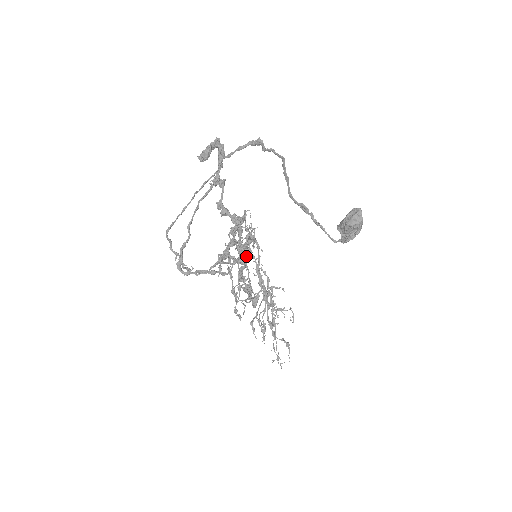
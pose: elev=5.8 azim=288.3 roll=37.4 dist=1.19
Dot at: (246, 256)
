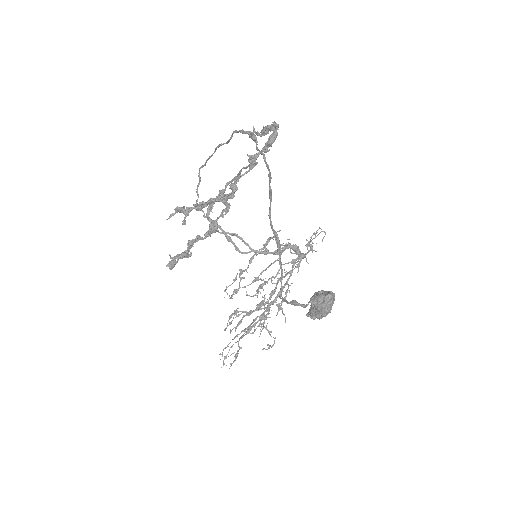
Dot at: (211, 232)
